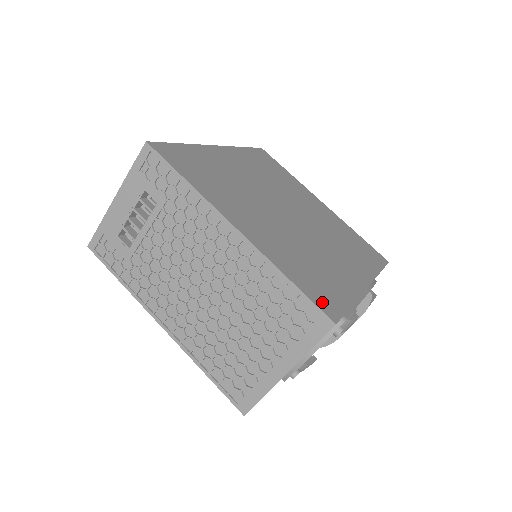
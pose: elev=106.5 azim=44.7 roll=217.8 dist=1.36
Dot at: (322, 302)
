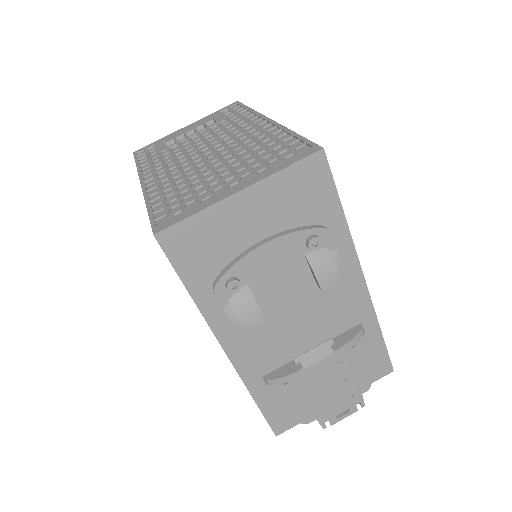
Dot at: occluded
